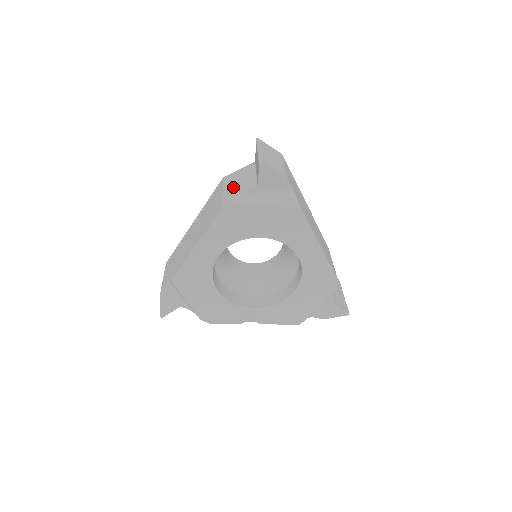
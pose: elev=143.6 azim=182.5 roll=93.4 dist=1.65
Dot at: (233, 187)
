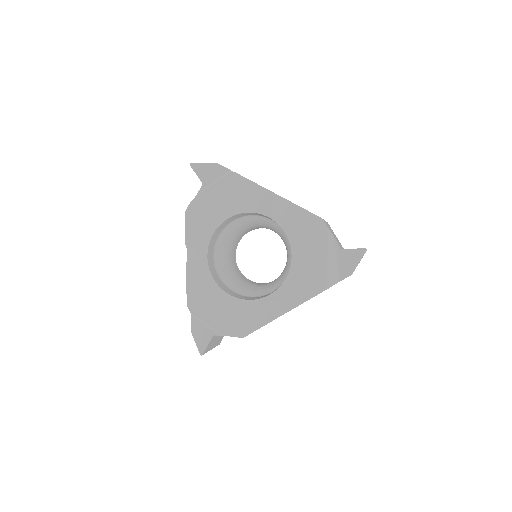
Dot at: occluded
